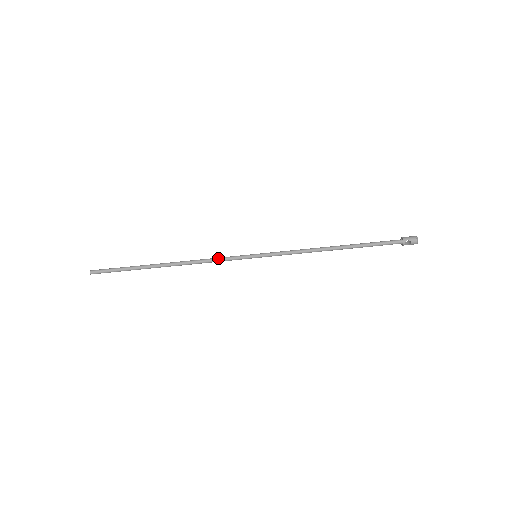
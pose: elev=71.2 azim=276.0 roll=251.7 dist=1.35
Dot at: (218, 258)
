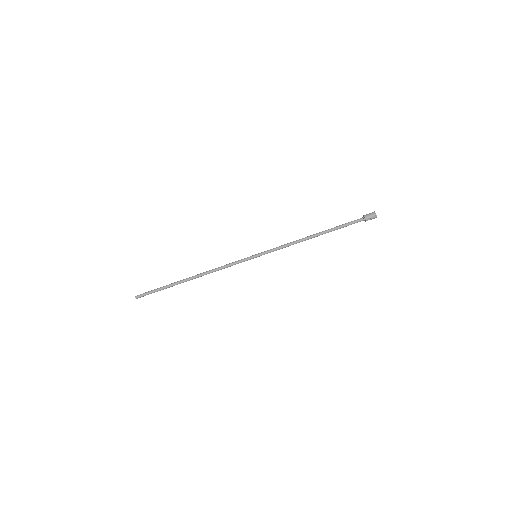
Dot at: (228, 265)
